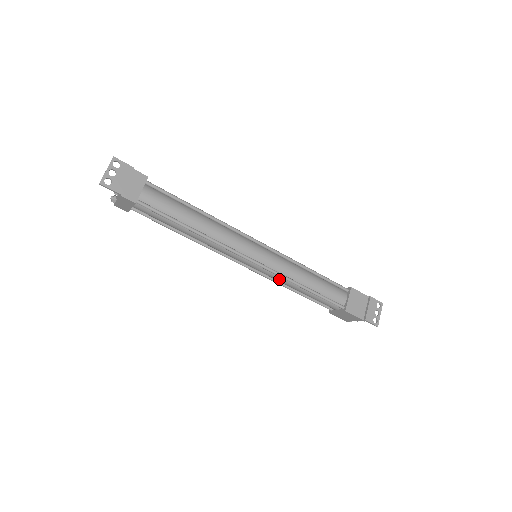
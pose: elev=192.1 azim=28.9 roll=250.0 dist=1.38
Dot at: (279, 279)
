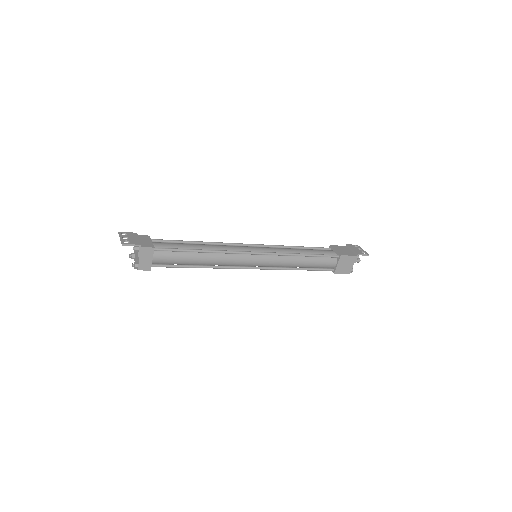
Dot at: (283, 260)
